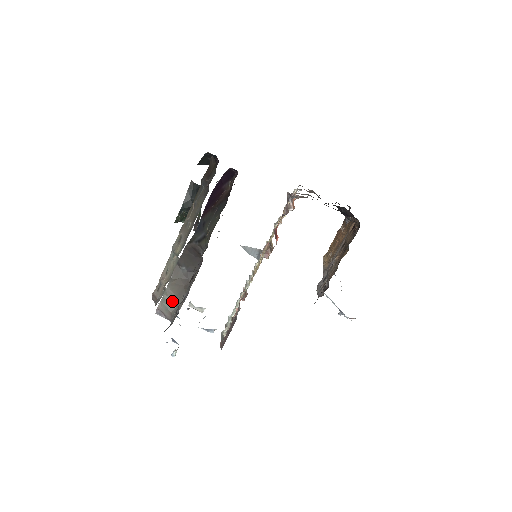
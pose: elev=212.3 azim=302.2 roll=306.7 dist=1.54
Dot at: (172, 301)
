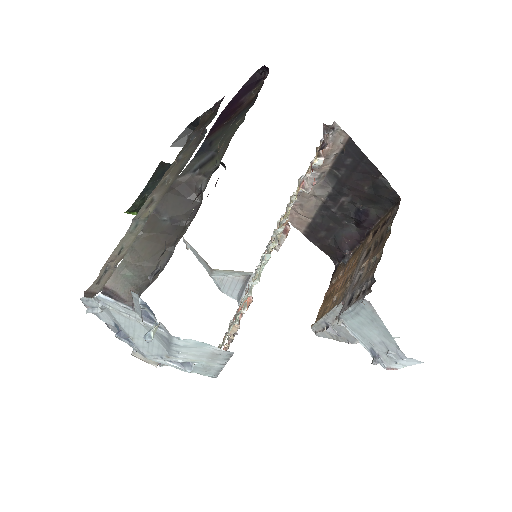
Dot at: (138, 270)
